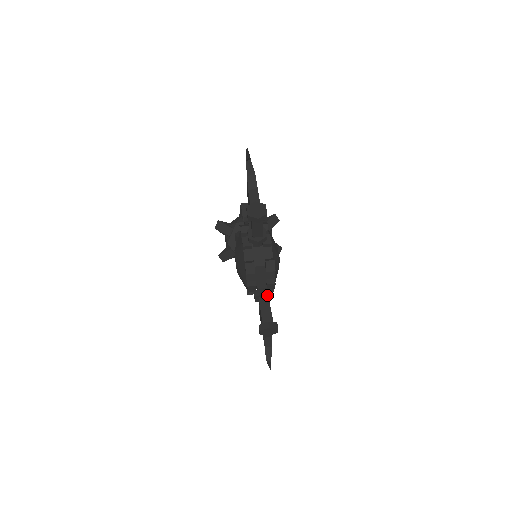
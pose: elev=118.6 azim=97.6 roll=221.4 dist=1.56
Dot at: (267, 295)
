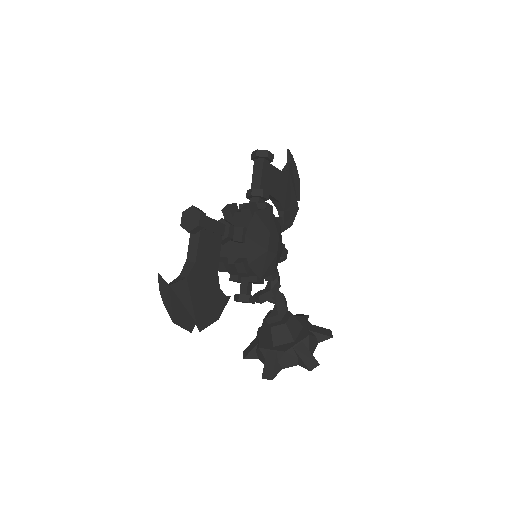
Dot at: (225, 224)
